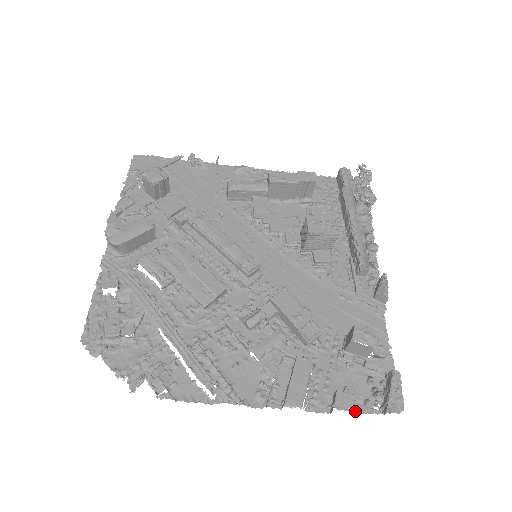
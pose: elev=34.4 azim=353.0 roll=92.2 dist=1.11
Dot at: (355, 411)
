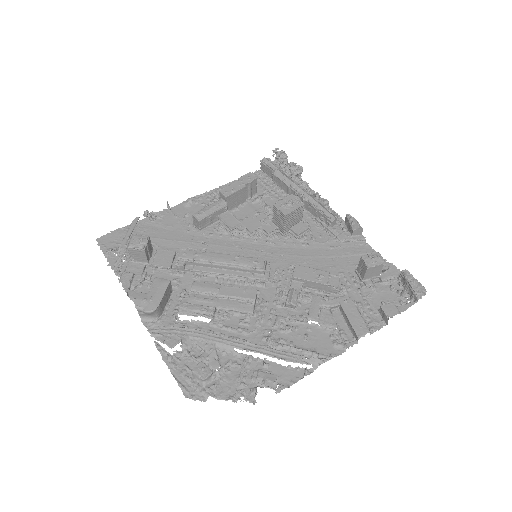
Dot at: (400, 312)
